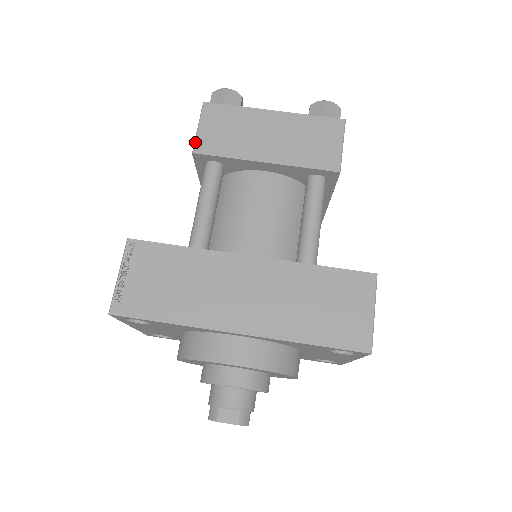
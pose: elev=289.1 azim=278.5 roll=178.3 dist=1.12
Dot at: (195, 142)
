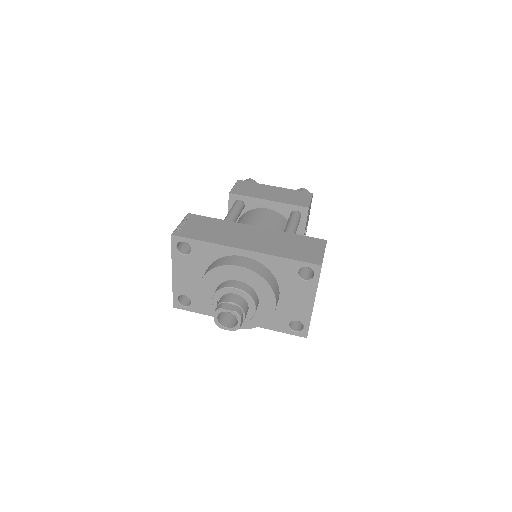
Dot at: (231, 190)
